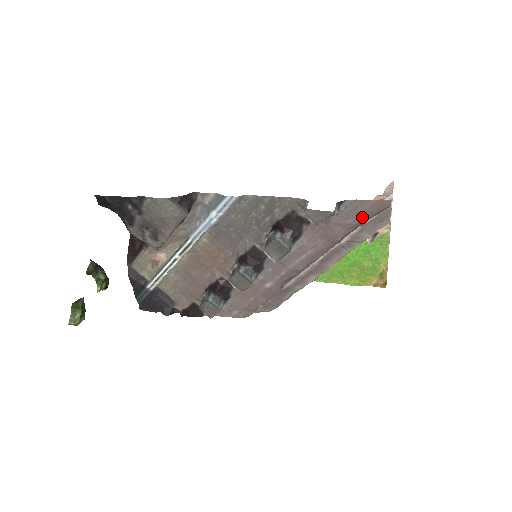
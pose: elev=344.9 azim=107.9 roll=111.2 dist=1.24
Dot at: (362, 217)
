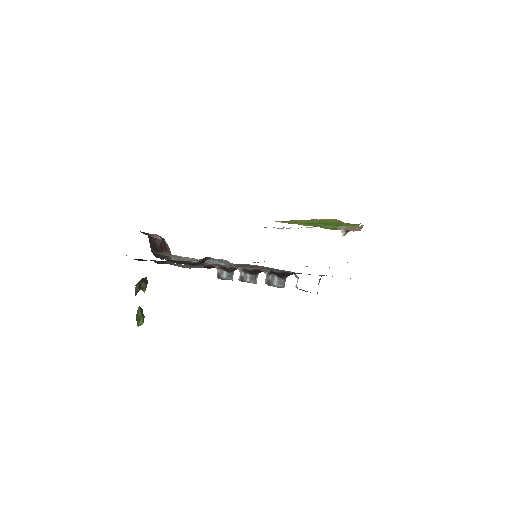
Dot at: occluded
